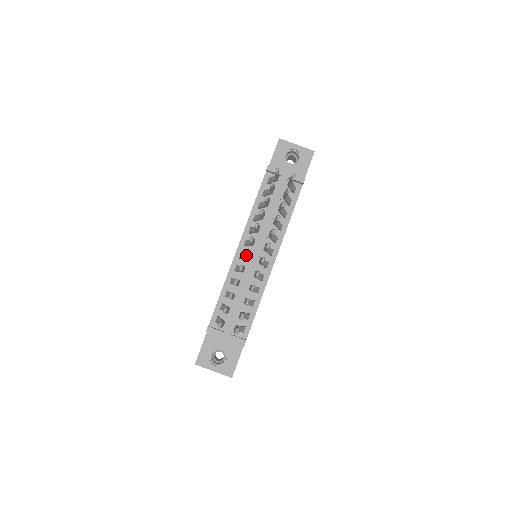
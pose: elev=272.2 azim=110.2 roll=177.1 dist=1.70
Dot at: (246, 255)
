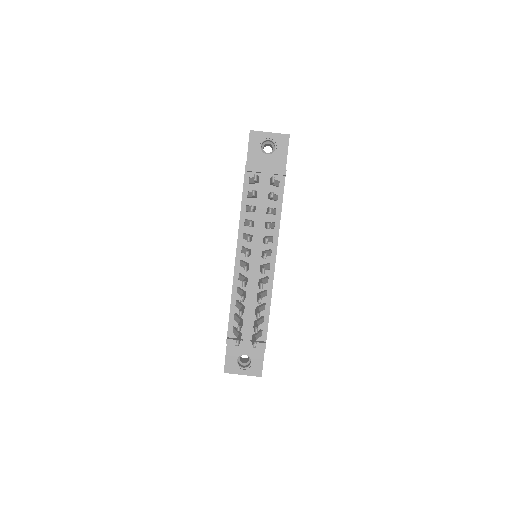
Dot at: (245, 271)
